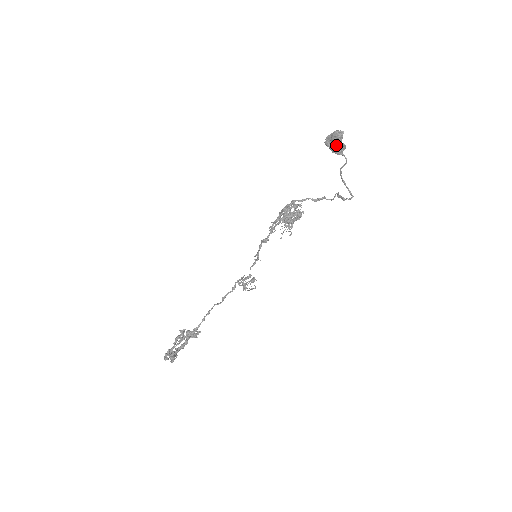
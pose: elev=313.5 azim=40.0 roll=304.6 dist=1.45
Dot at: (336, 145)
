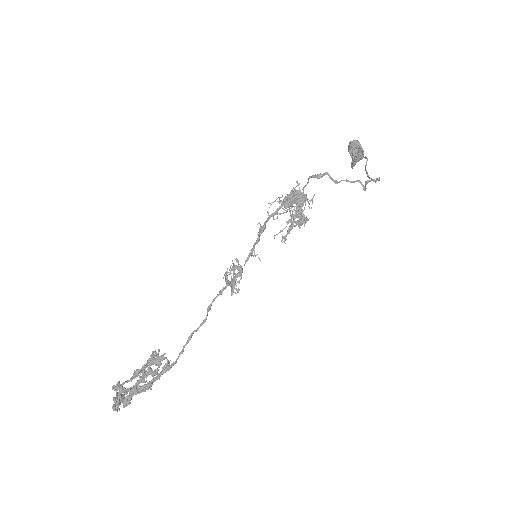
Dot at: (354, 154)
